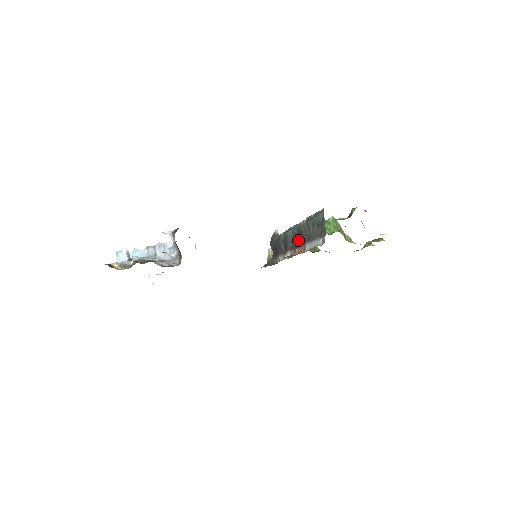
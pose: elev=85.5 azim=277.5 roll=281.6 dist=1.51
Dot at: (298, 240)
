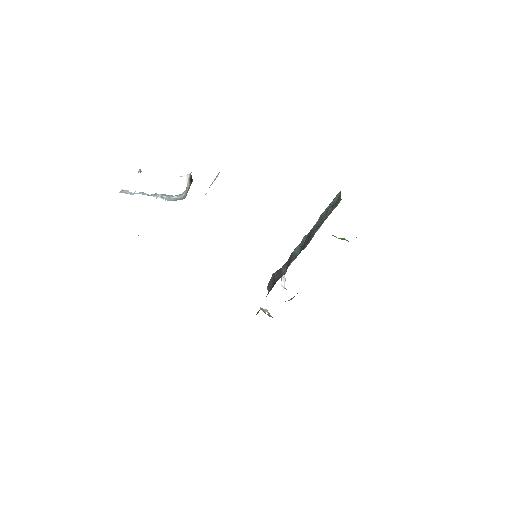
Dot at: (306, 241)
